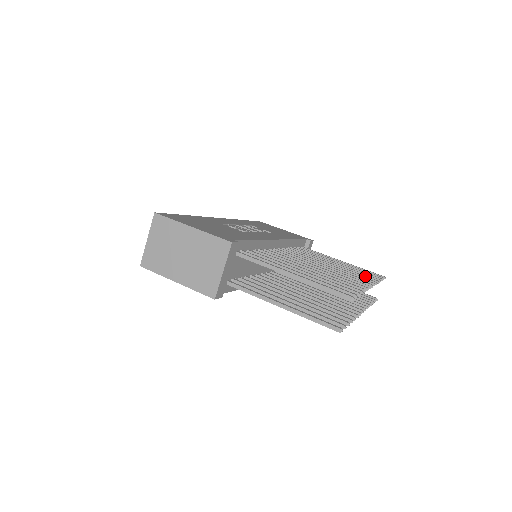
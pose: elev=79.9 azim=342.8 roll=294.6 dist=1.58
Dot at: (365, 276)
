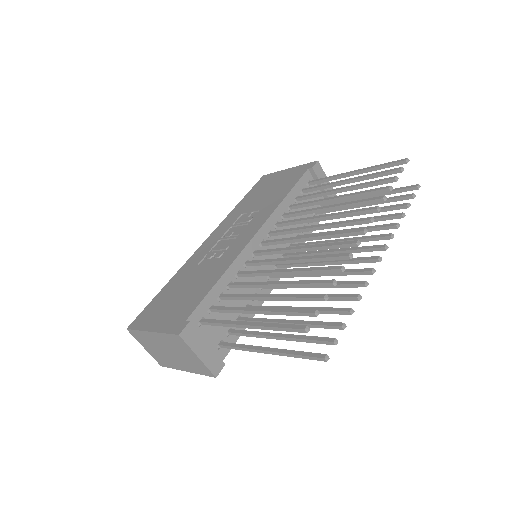
Dot at: (367, 201)
